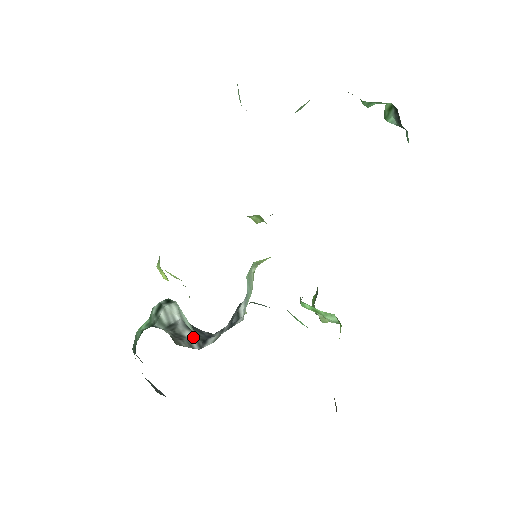
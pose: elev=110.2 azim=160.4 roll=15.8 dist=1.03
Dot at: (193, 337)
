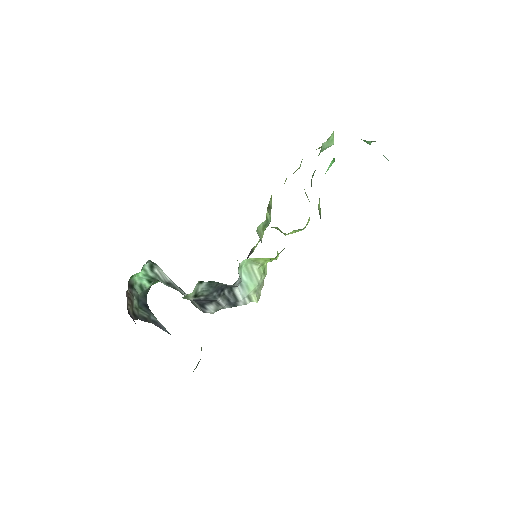
Dot at: occluded
